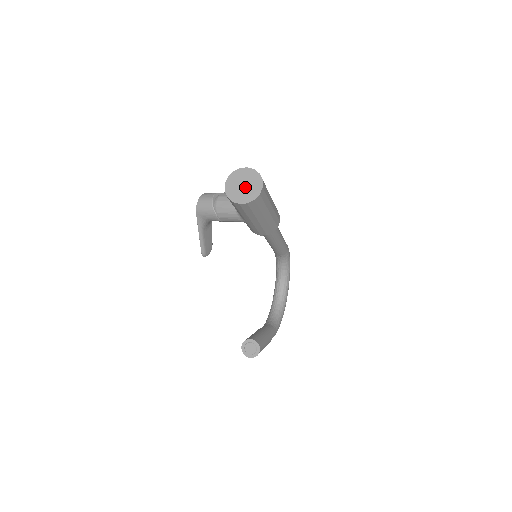
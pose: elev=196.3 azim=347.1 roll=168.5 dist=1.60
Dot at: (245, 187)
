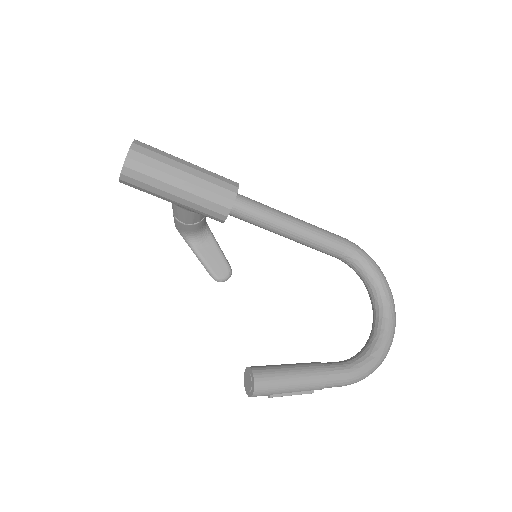
Dot at: occluded
